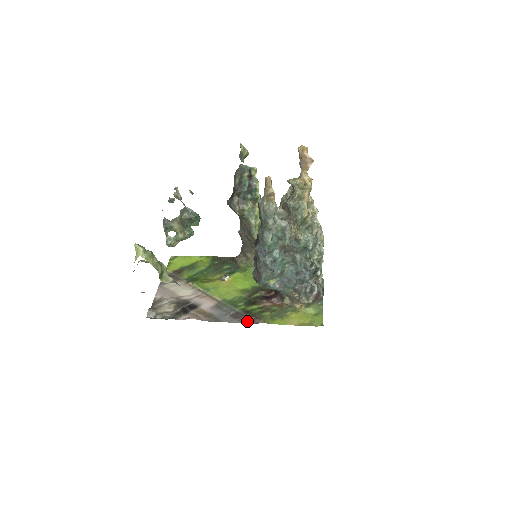
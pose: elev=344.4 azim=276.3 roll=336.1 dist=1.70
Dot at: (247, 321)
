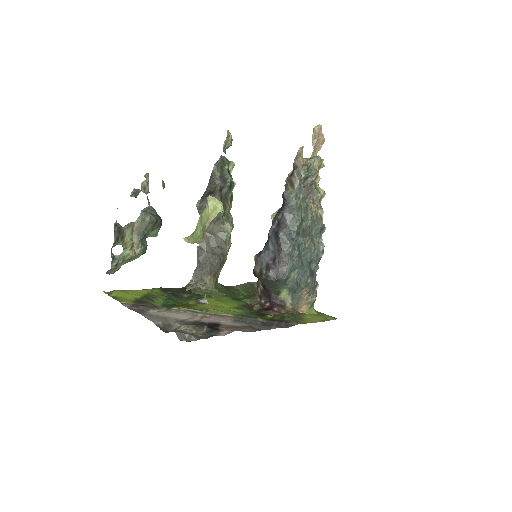
Dot at: (283, 326)
